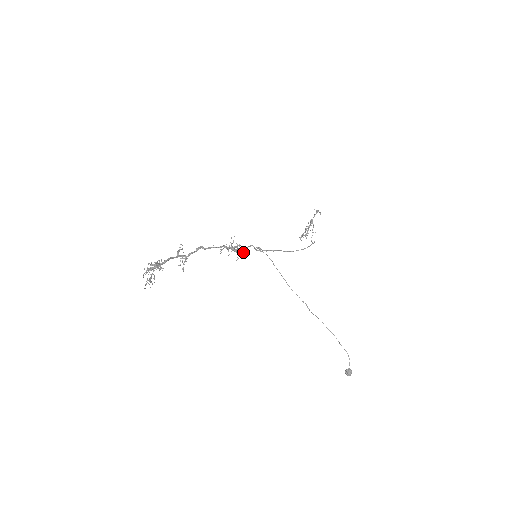
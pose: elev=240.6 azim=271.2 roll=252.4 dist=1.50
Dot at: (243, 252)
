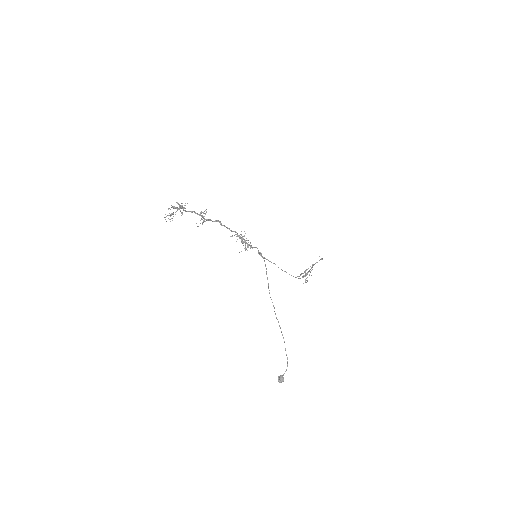
Dot at: (248, 247)
